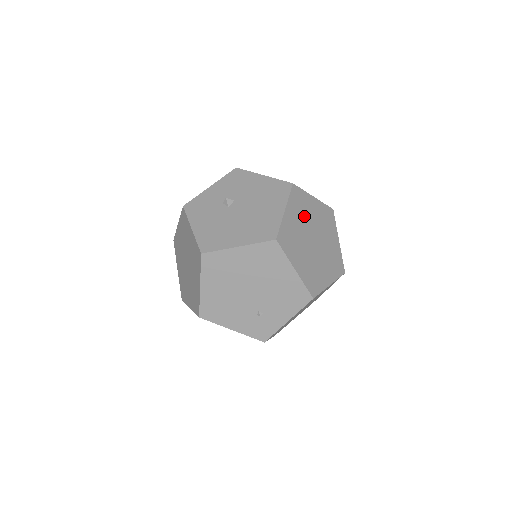
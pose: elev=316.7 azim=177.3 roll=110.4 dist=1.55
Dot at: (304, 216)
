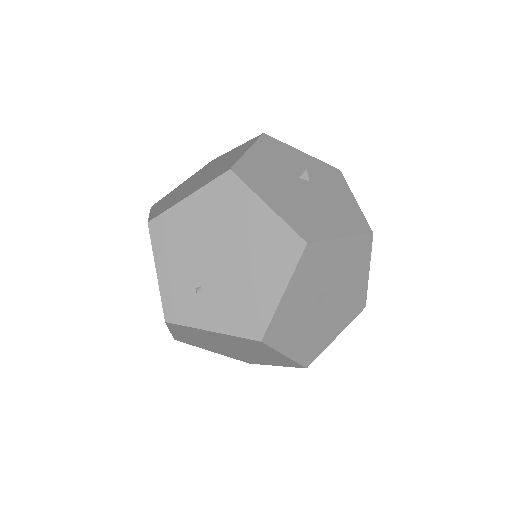
Dot at: (346, 270)
